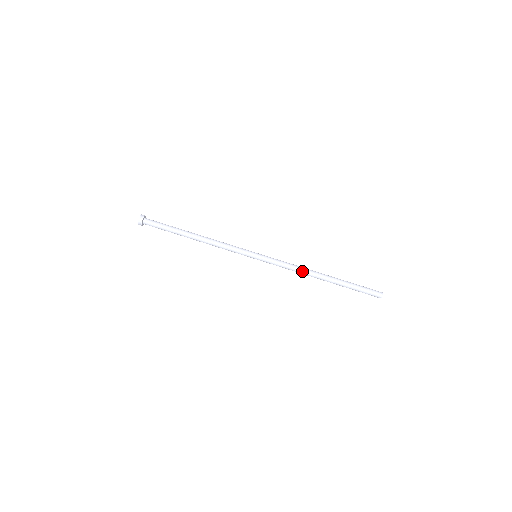
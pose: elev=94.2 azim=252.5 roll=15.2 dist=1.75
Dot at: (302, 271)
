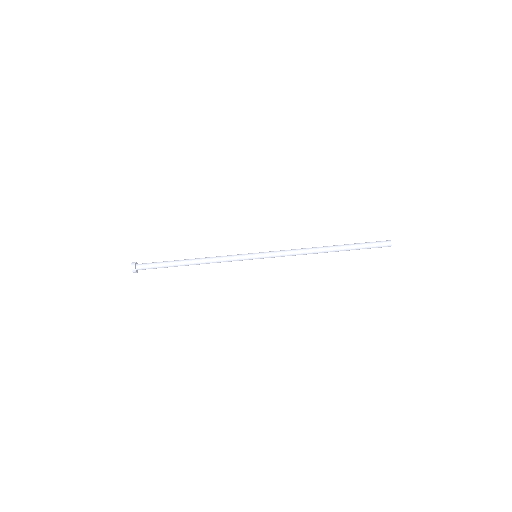
Dot at: (305, 254)
